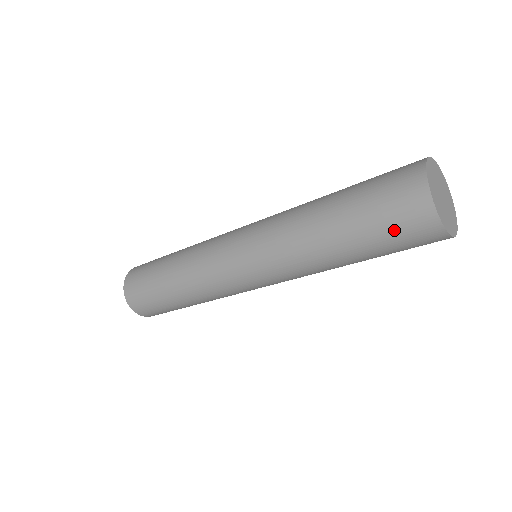
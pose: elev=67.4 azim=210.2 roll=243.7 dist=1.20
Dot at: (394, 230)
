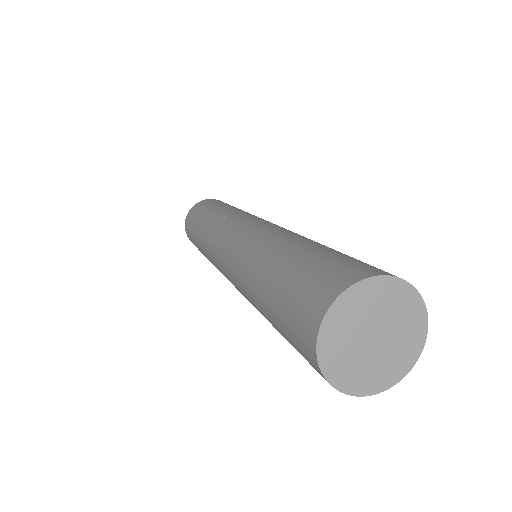
Dot at: (292, 340)
